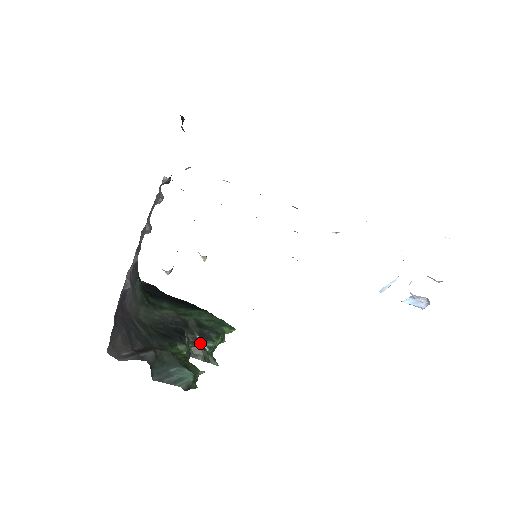
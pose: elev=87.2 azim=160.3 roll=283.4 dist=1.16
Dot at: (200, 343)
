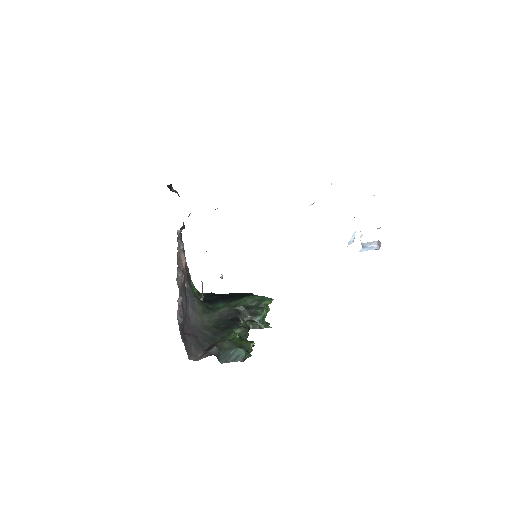
Dot at: (252, 320)
